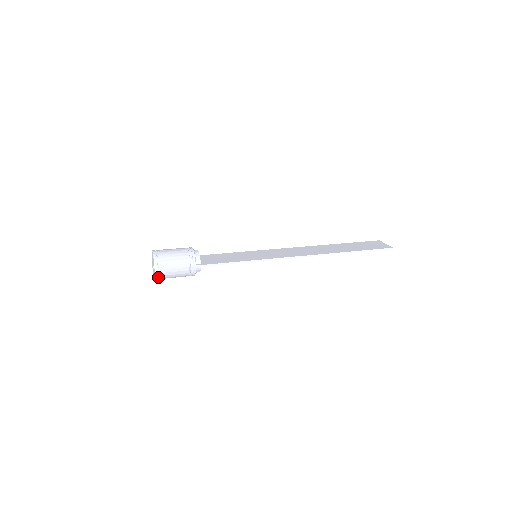
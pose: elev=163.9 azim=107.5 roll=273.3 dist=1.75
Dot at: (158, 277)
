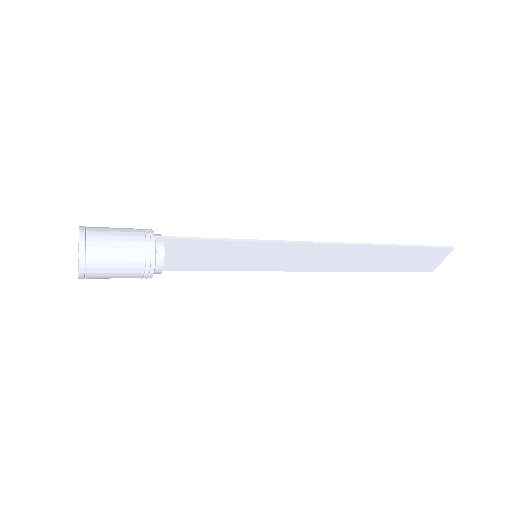
Dot at: (85, 254)
